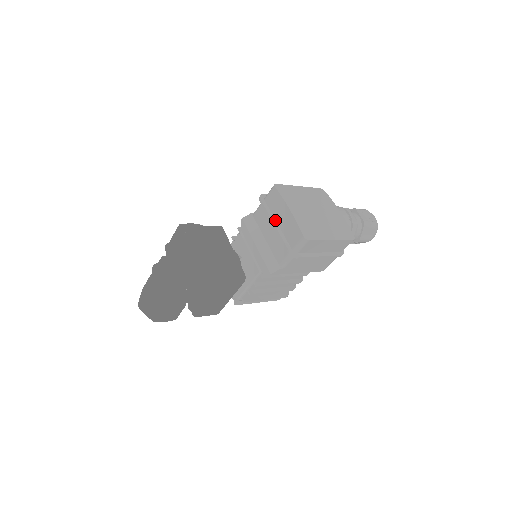
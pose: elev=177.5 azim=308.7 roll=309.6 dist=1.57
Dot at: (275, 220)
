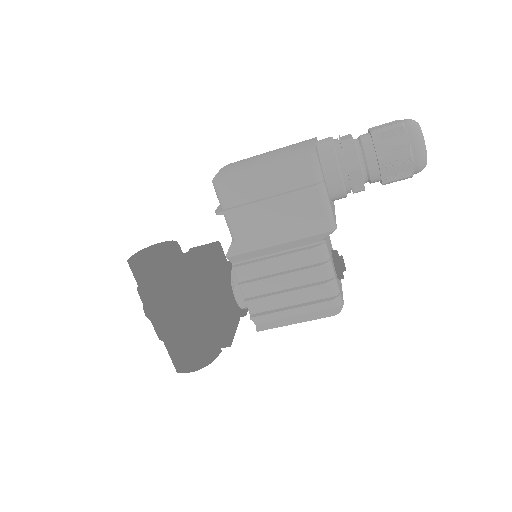
Dot at: occluded
